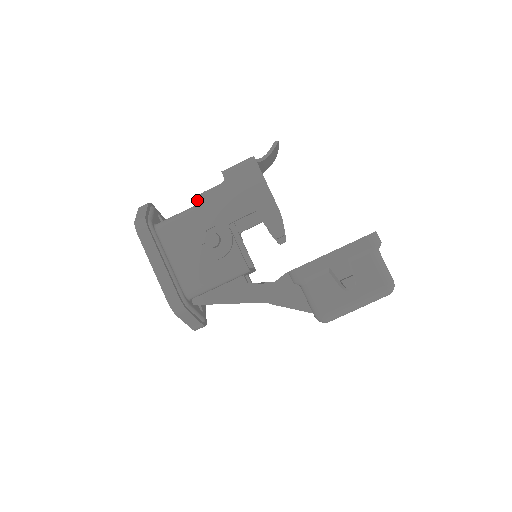
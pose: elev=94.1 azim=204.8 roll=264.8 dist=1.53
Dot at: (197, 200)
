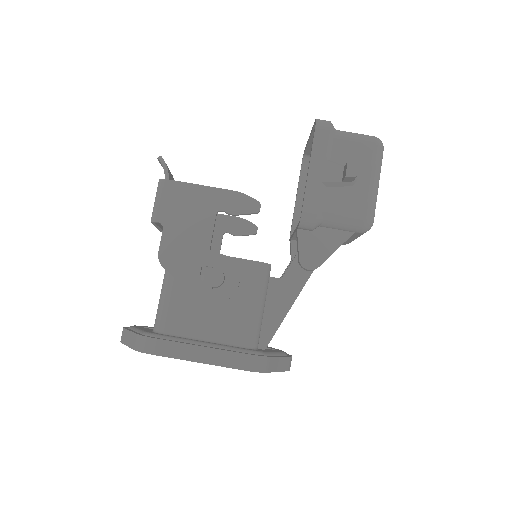
Dot at: occluded
